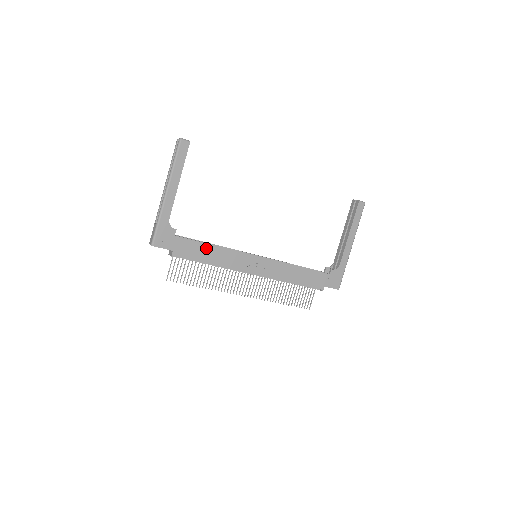
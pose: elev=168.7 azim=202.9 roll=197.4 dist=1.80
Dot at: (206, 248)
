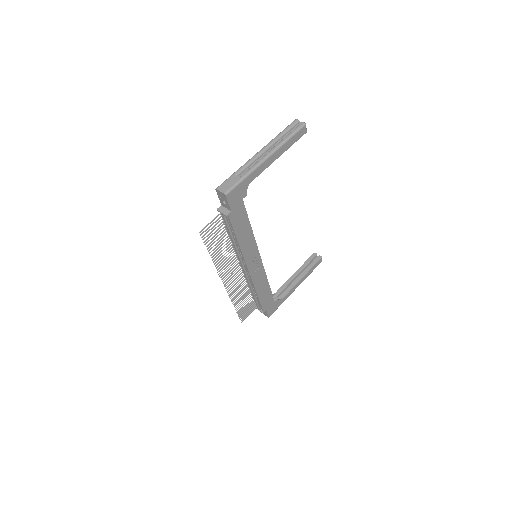
Dot at: (247, 226)
